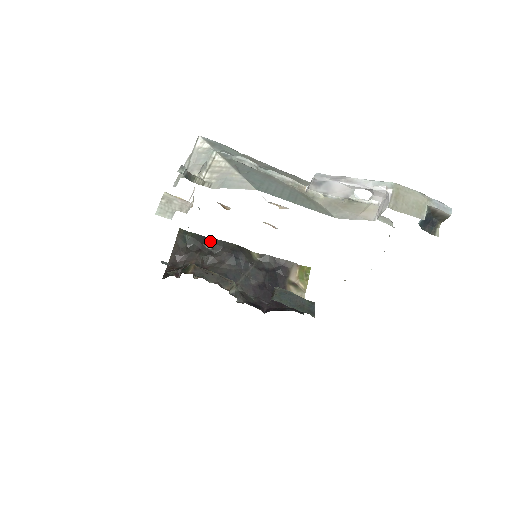
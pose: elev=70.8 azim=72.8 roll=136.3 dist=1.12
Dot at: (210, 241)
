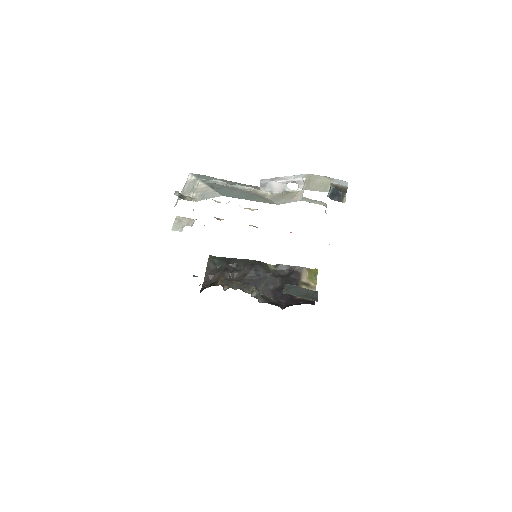
Dot at: (234, 261)
